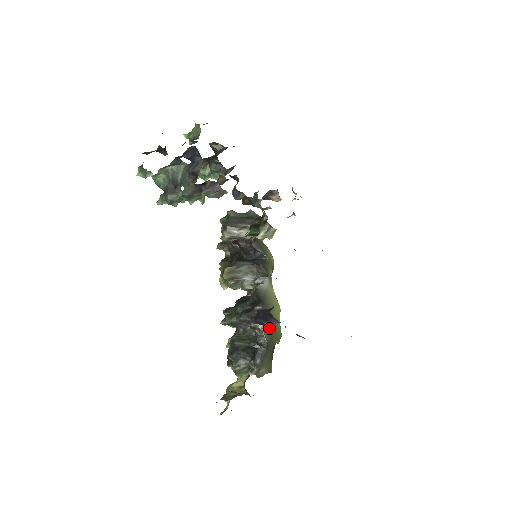
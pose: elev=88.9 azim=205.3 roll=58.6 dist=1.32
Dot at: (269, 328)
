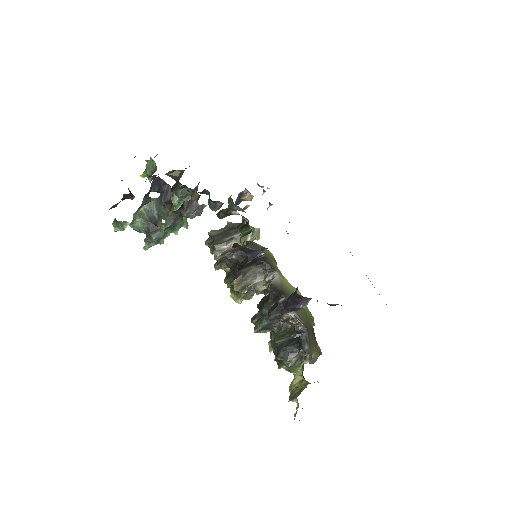
Dot at: (300, 314)
